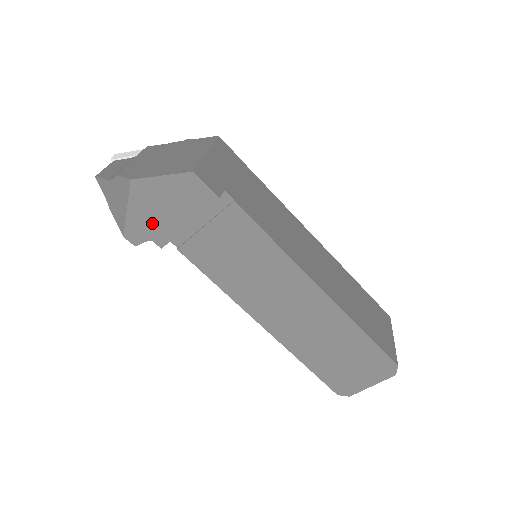
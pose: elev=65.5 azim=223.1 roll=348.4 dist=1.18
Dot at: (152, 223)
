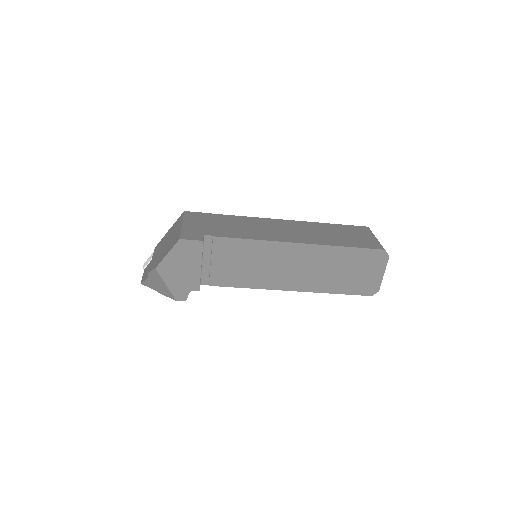
Dot at: (183, 282)
